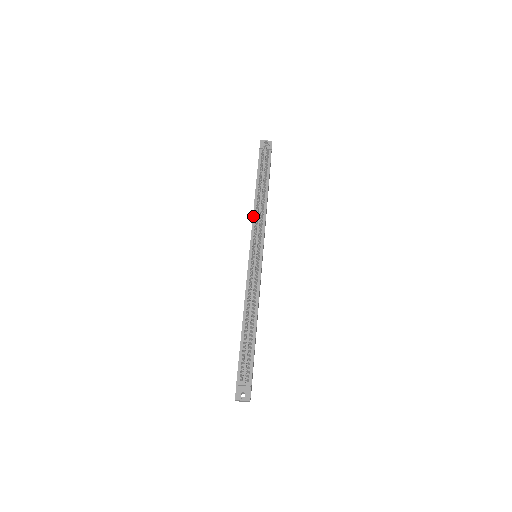
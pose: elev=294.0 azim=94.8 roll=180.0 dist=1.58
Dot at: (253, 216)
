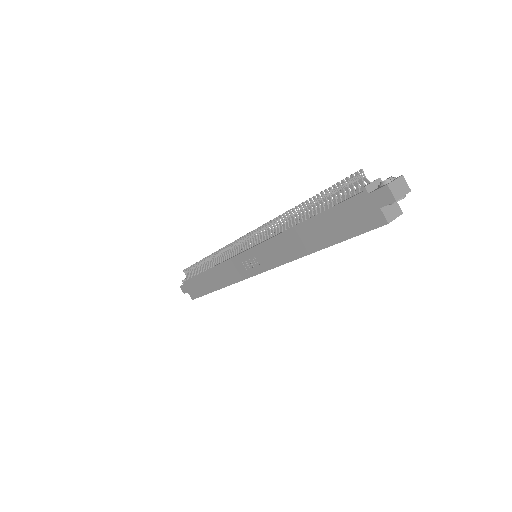
Dot at: (221, 263)
